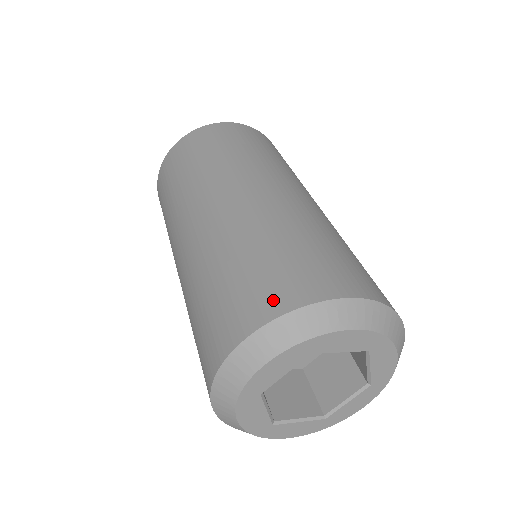
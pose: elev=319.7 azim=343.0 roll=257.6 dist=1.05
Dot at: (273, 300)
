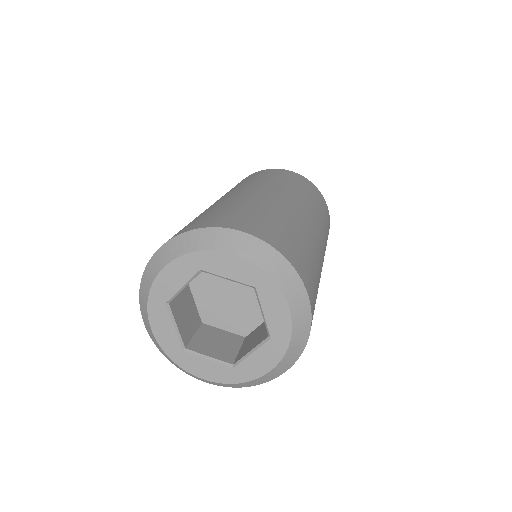
Dot at: (189, 227)
